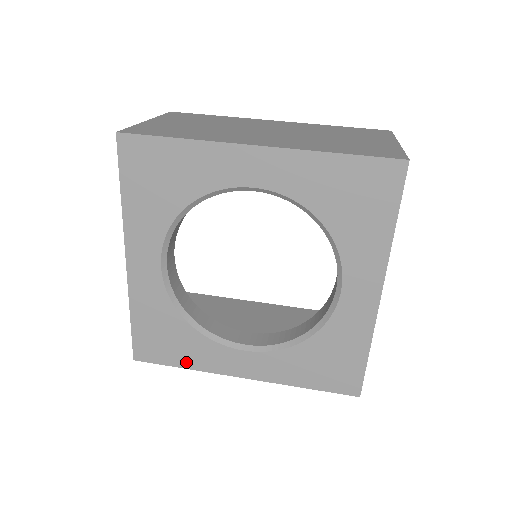
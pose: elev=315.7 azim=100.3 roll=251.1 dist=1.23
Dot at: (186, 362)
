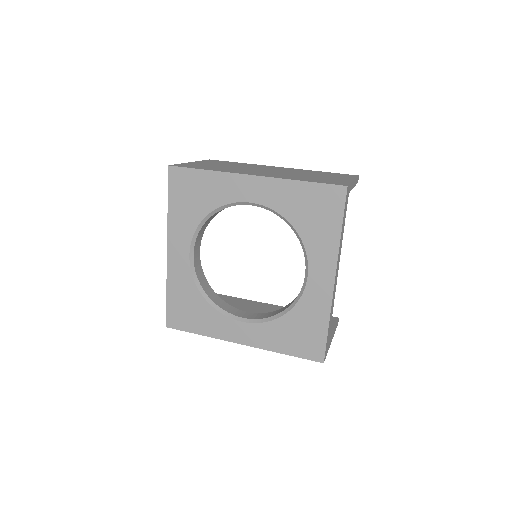
Dot at: (202, 330)
